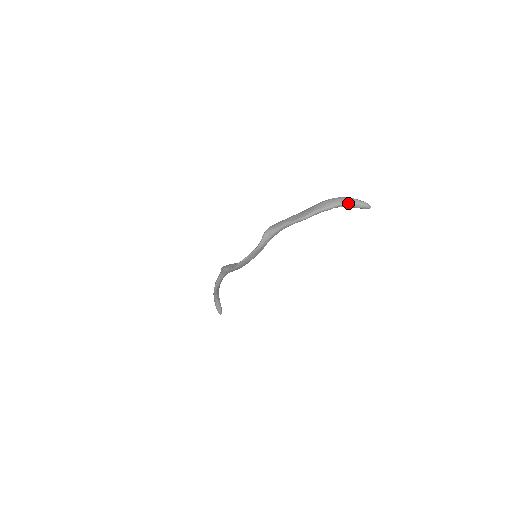
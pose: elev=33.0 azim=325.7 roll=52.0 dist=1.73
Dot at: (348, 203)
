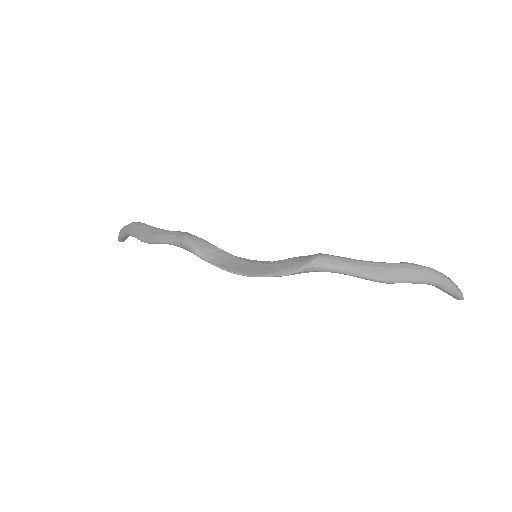
Dot at: (446, 288)
